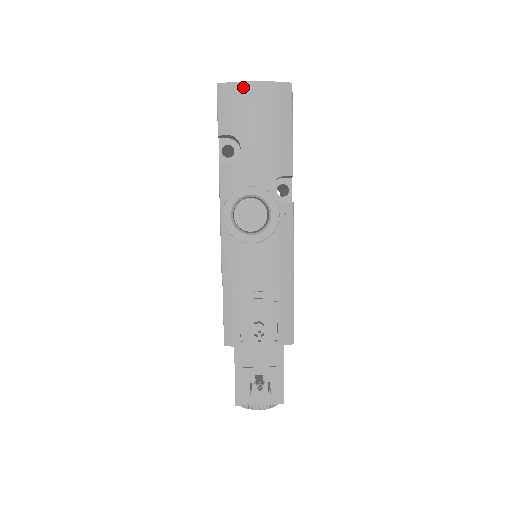
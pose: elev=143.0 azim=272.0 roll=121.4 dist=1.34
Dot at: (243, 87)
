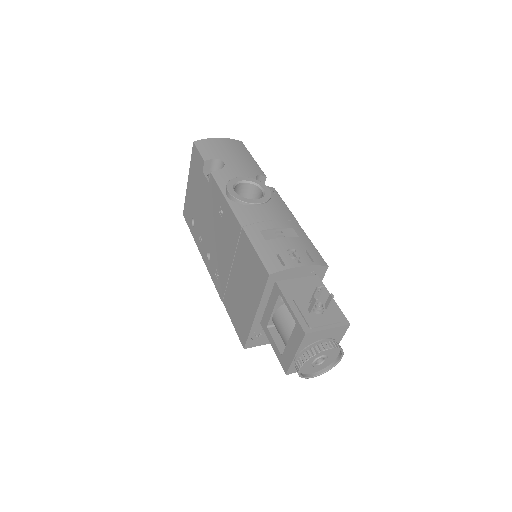
Dot at: (213, 140)
